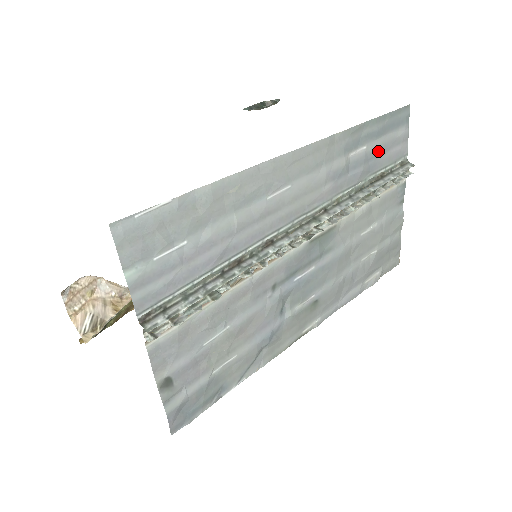
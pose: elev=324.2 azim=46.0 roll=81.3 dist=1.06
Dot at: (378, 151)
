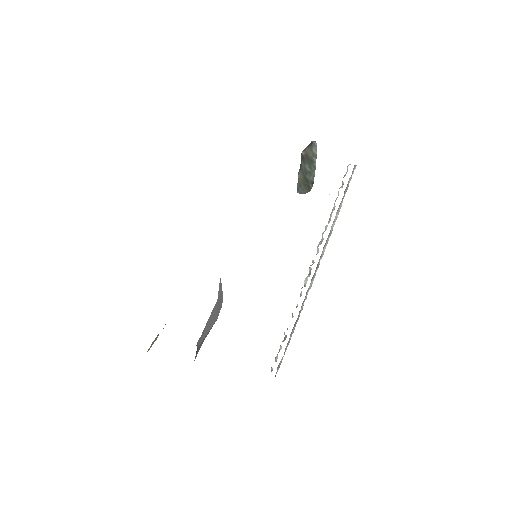
Dot at: occluded
